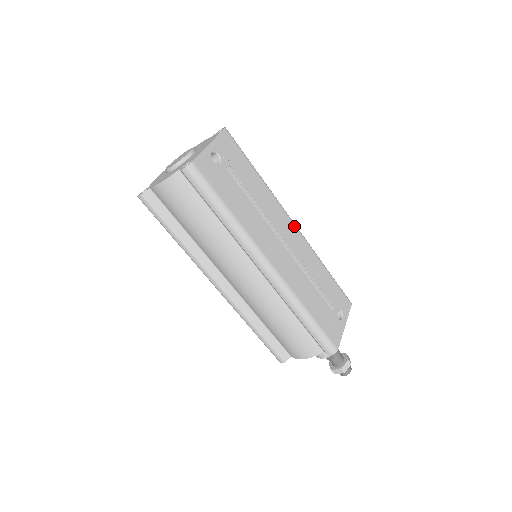
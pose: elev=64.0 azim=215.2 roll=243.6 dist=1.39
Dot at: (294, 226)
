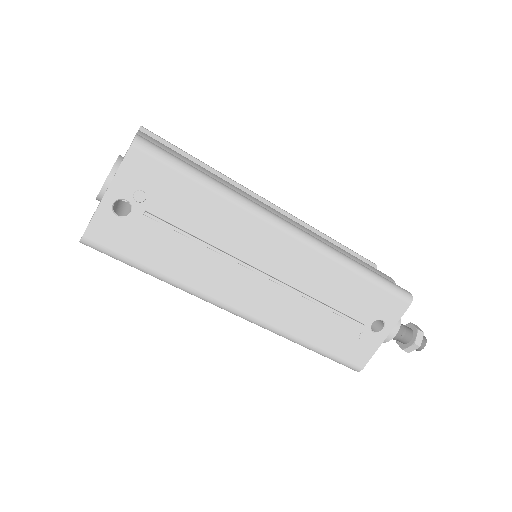
Dot at: (289, 238)
